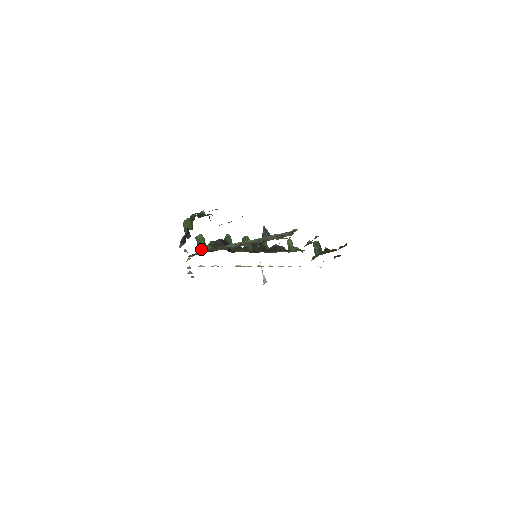
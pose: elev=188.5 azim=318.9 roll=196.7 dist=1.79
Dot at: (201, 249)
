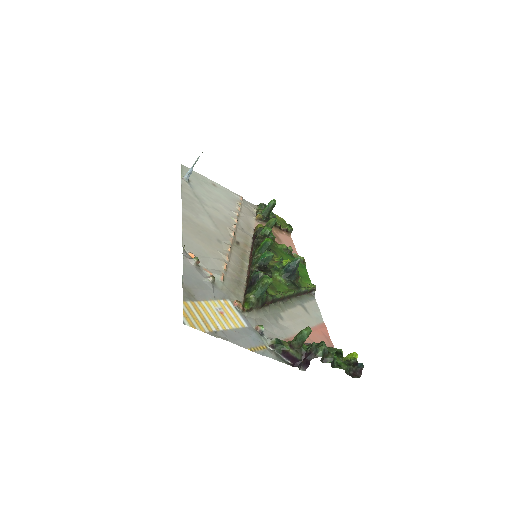
Dot at: (259, 300)
